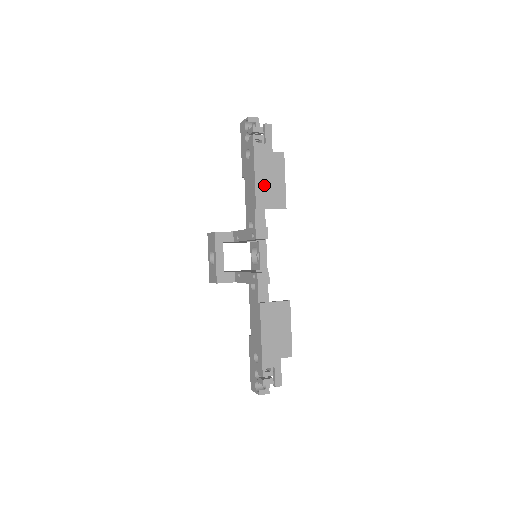
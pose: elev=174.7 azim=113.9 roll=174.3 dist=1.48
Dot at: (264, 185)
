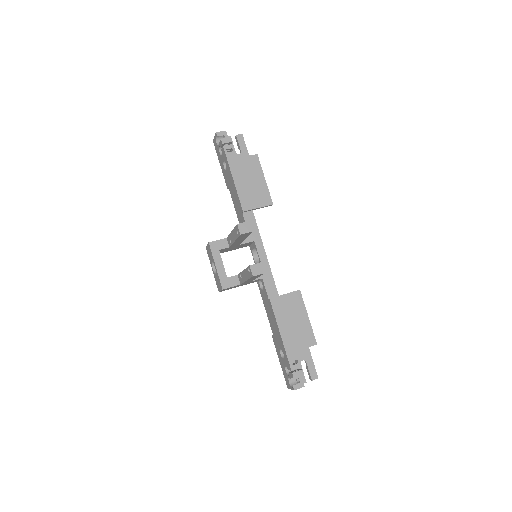
Dot at: (245, 188)
